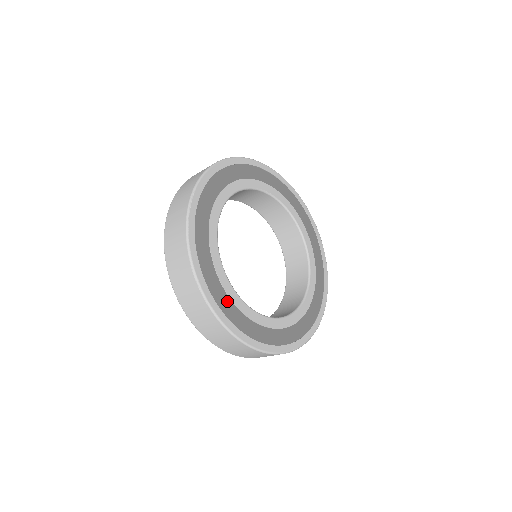
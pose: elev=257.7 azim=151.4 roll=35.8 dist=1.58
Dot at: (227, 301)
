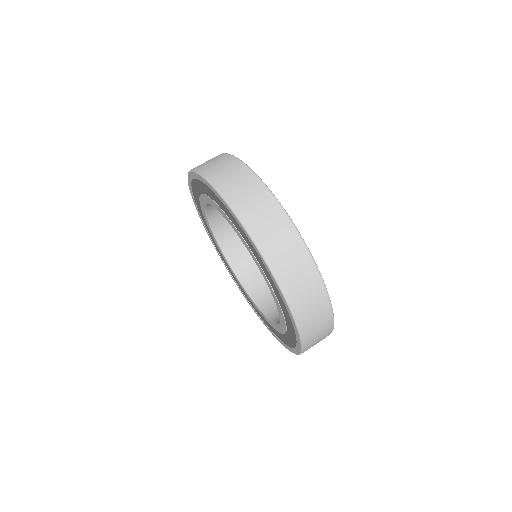
Dot at: occluded
